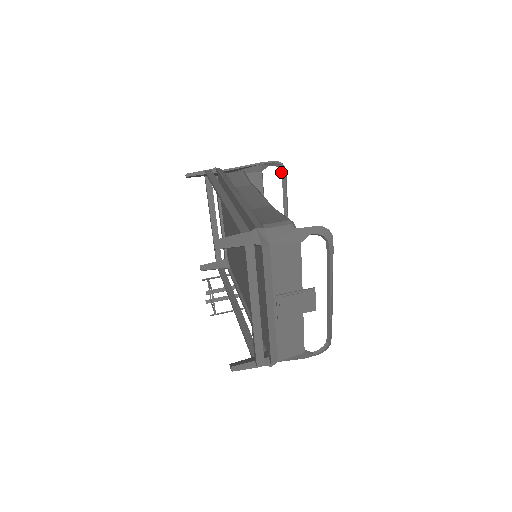
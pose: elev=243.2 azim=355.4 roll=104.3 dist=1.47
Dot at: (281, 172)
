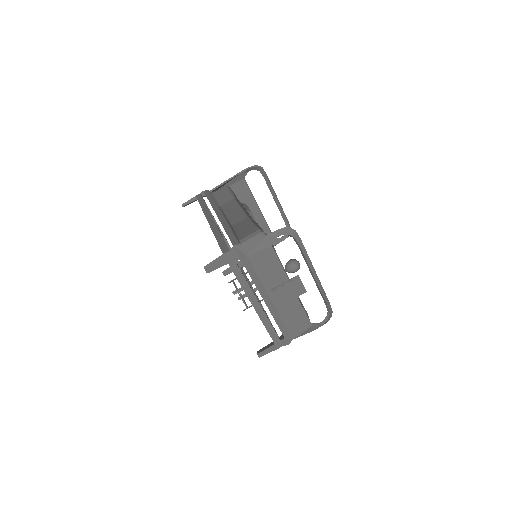
Dot at: (261, 173)
